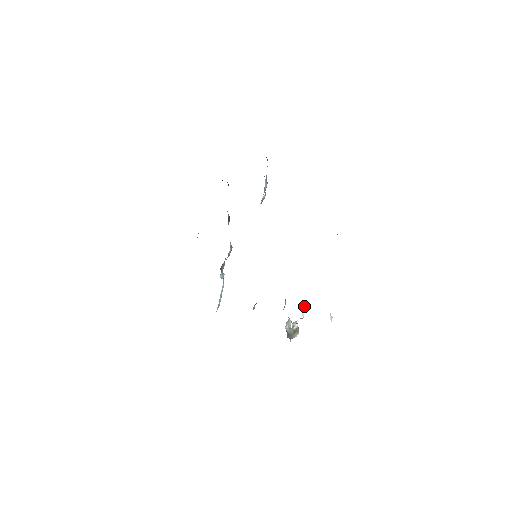
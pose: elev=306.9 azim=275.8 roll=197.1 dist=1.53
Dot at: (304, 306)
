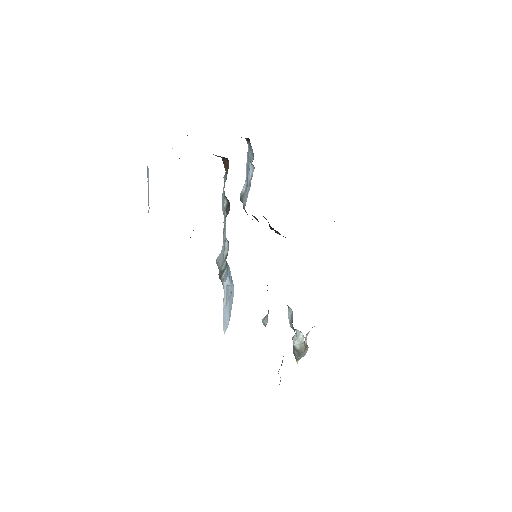
Dot at: occluded
